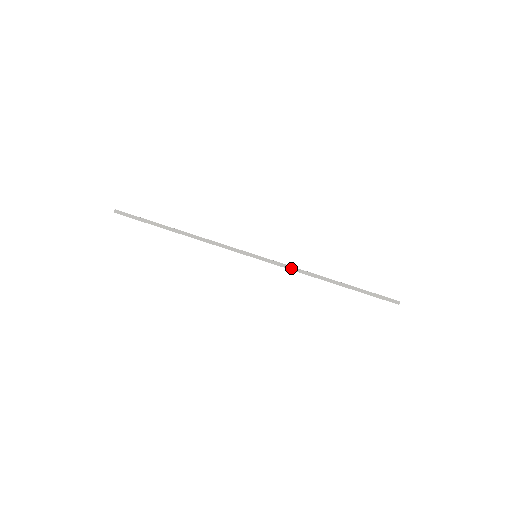
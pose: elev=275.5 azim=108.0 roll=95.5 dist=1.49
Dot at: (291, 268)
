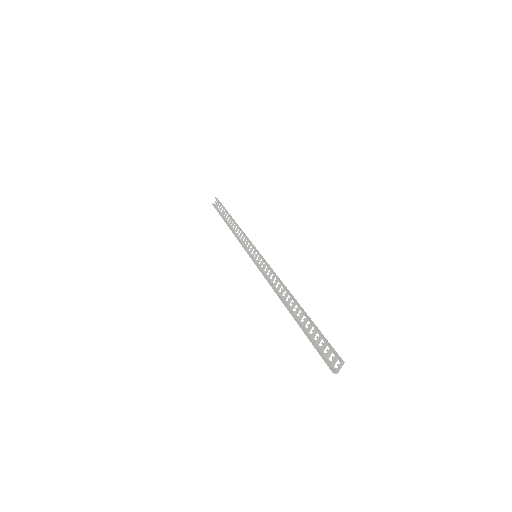
Dot at: (273, 271)
